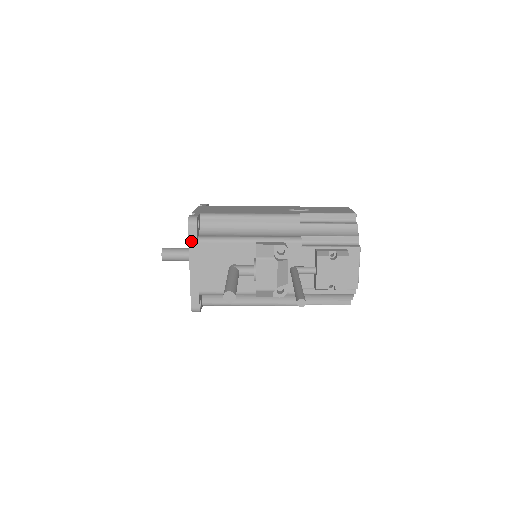
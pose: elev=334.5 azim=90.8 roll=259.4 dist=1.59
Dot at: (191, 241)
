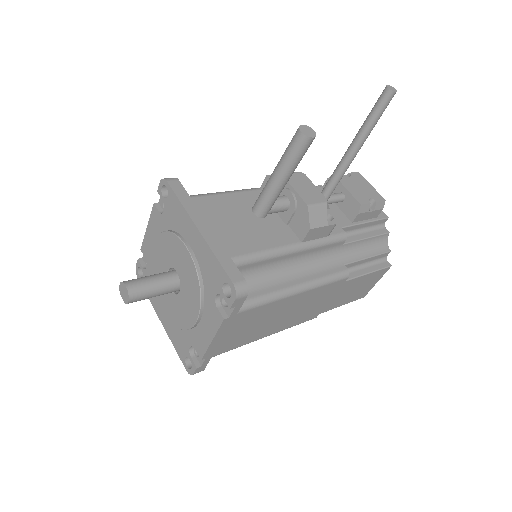
Dot at: (181, 198)
